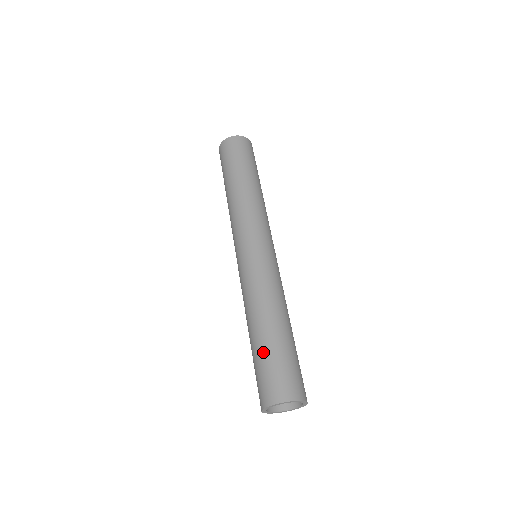
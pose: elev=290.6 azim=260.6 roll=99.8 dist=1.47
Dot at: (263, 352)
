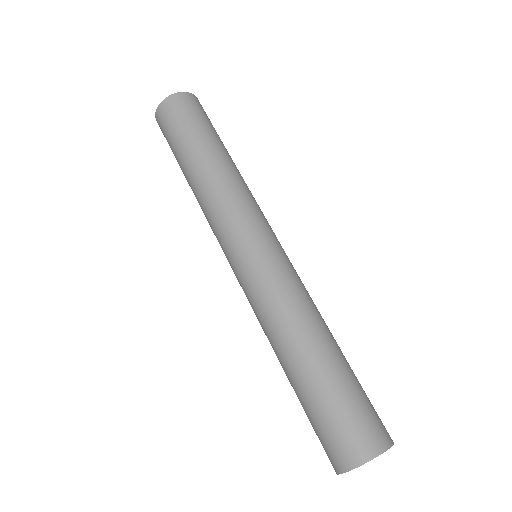
Dot at: (331, 387)
